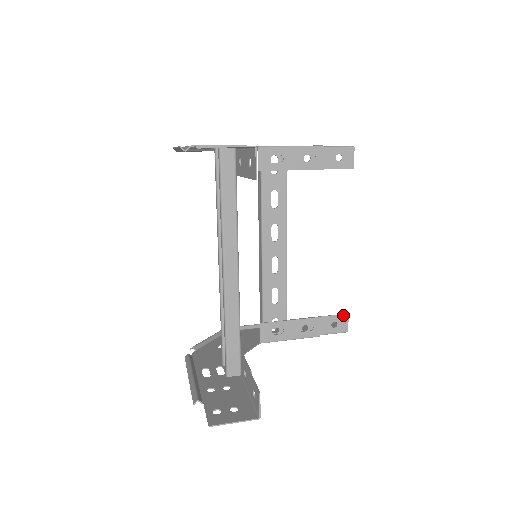
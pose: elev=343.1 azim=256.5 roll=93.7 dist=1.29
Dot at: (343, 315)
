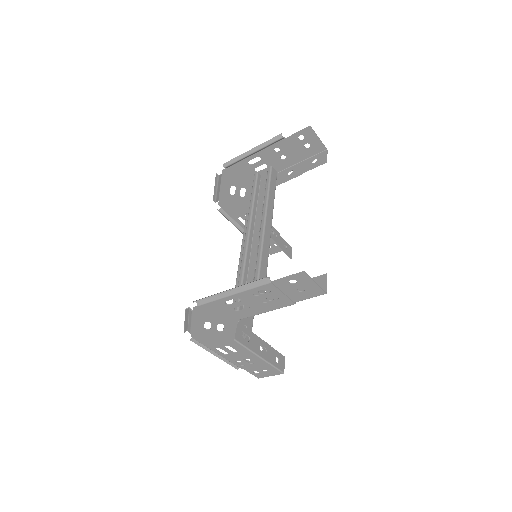
Dot at: (282, 355)
